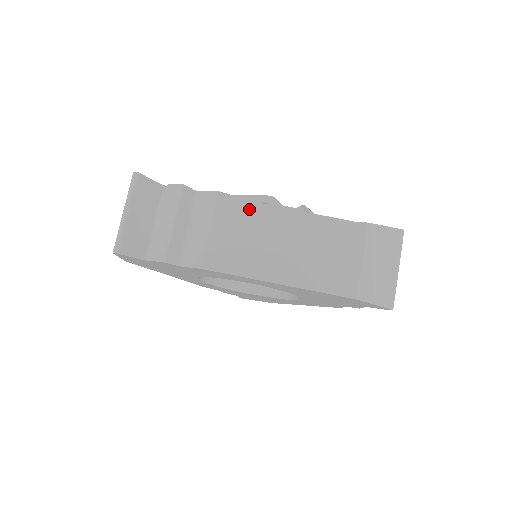
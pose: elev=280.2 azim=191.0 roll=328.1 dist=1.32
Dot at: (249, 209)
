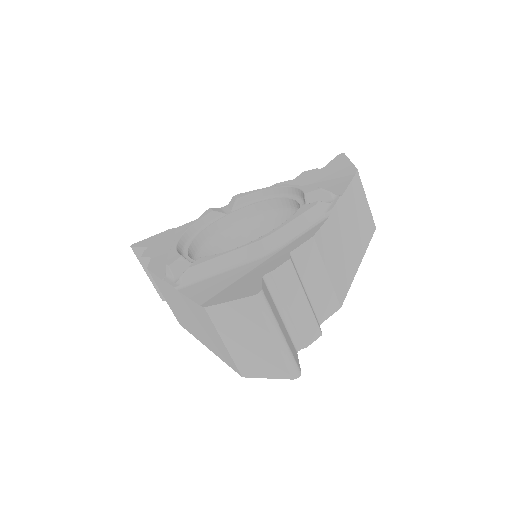
Dot at: (162, 284)
